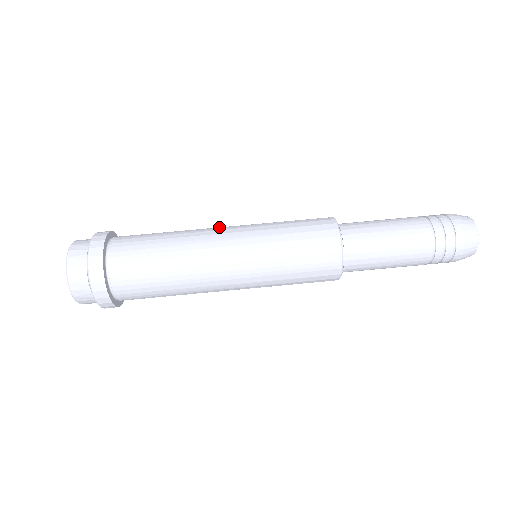
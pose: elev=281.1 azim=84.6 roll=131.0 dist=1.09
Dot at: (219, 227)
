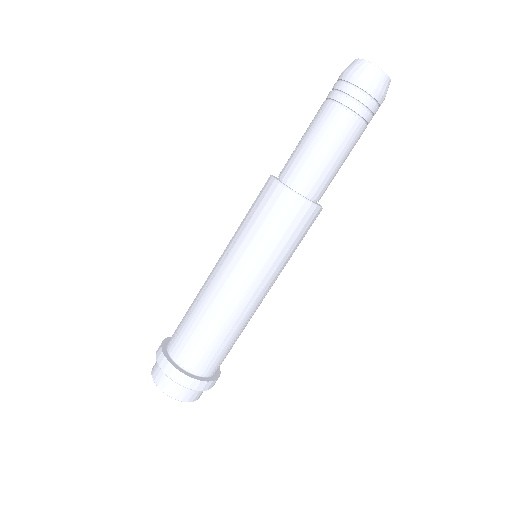
Dot at: (225, 282)
